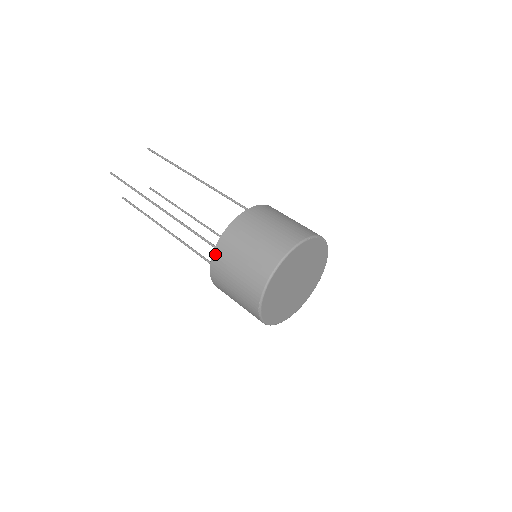
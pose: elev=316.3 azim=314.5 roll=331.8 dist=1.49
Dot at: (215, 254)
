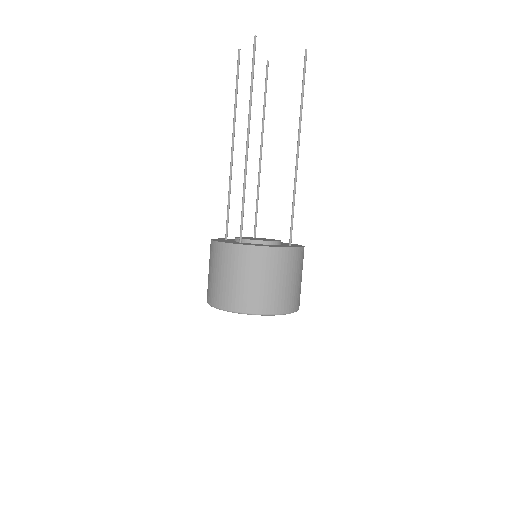
Dot at: (234, 247)
